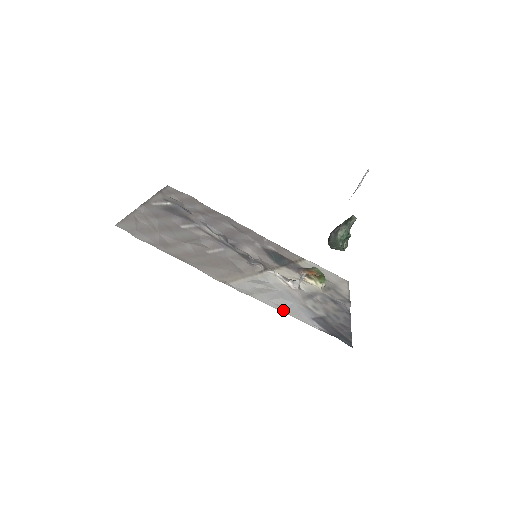
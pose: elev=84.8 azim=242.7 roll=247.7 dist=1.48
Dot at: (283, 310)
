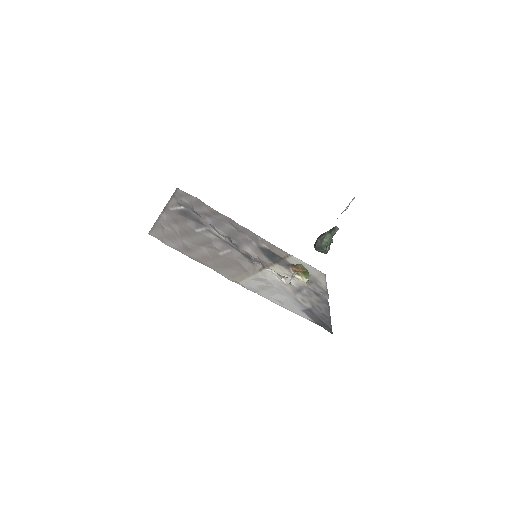
Dot at: (281, 304)
